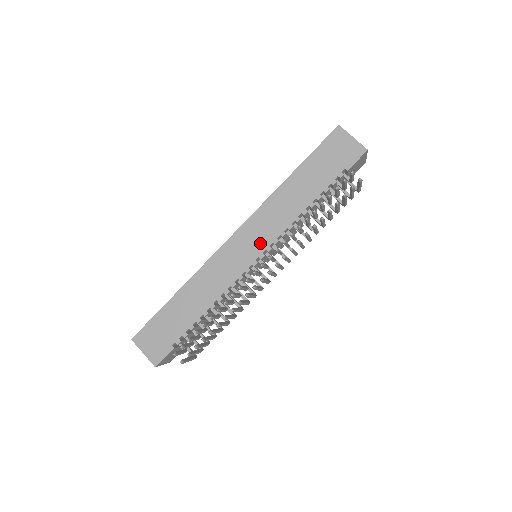
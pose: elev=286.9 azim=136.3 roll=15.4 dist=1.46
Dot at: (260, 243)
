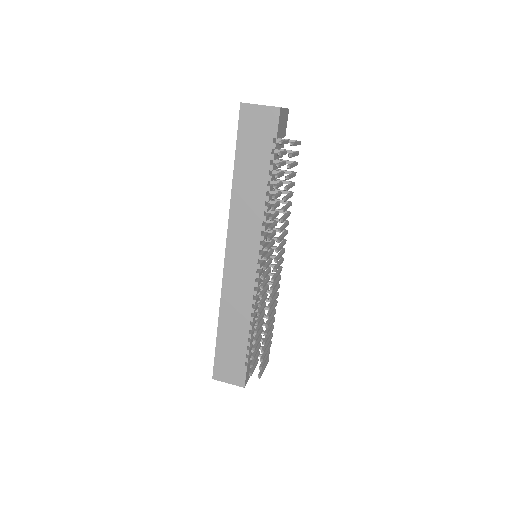
Dot at: (251, 248)
